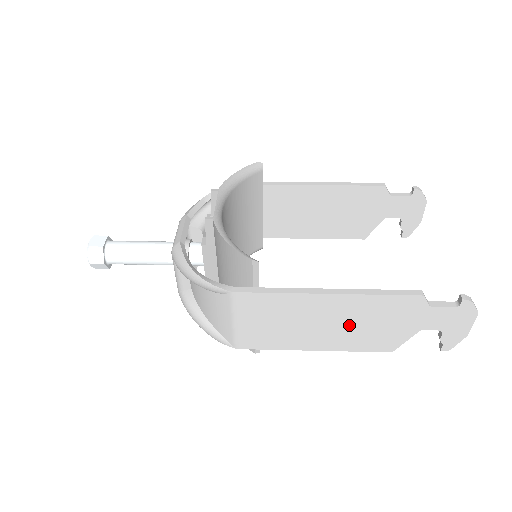
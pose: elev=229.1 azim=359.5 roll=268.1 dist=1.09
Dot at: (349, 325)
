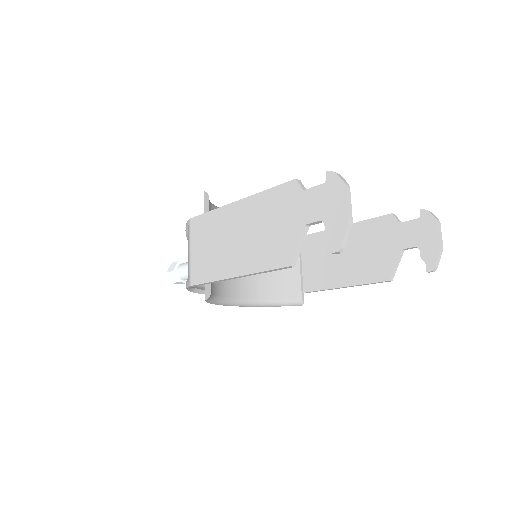
Dot at: (253, 234)
